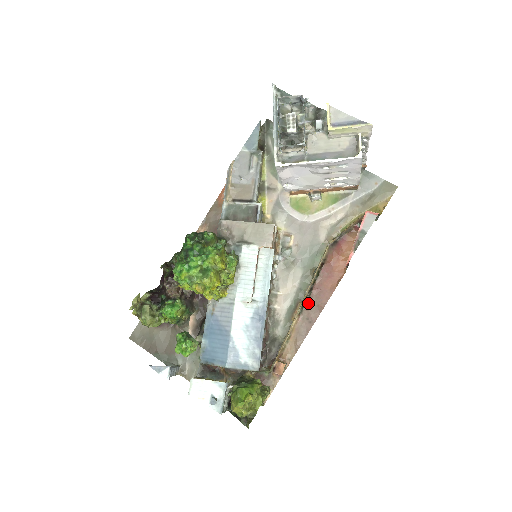
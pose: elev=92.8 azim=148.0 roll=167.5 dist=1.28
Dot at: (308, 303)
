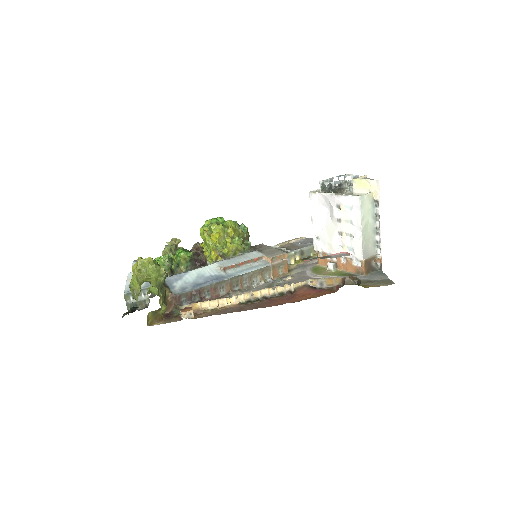
Dot at: (254, 303)
